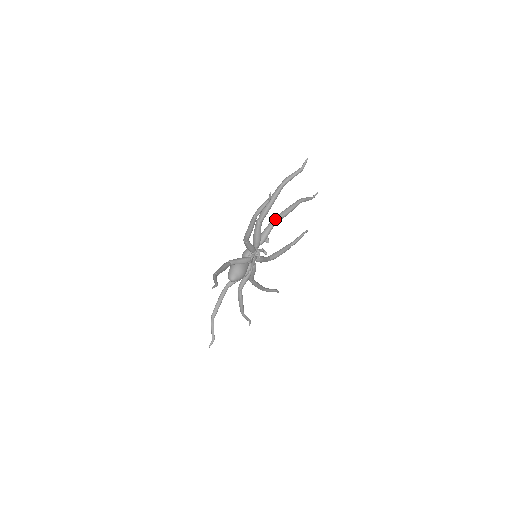
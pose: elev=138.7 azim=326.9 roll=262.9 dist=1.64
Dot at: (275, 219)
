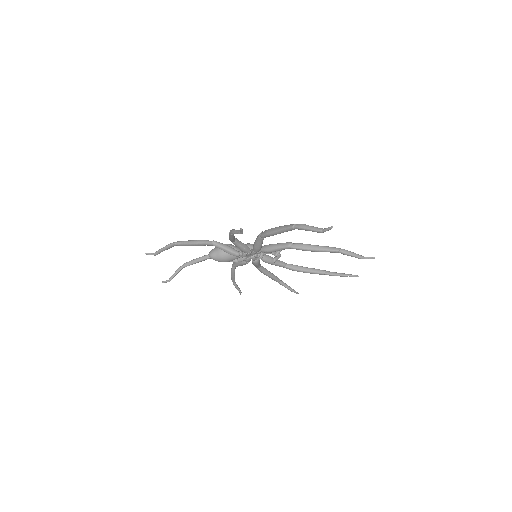
Dot at: (292, 244)
